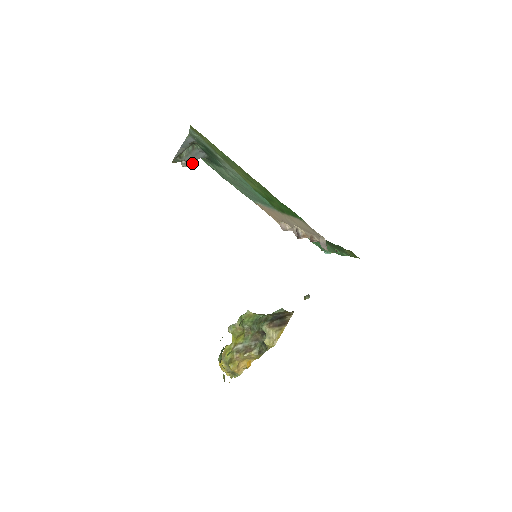
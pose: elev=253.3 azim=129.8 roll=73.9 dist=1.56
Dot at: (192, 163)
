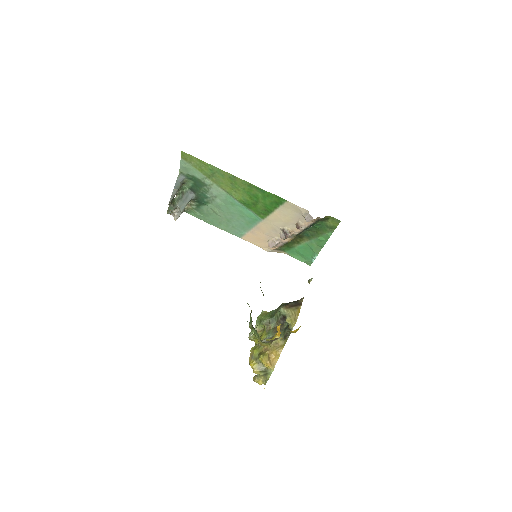
Dot at: (184, 208)
